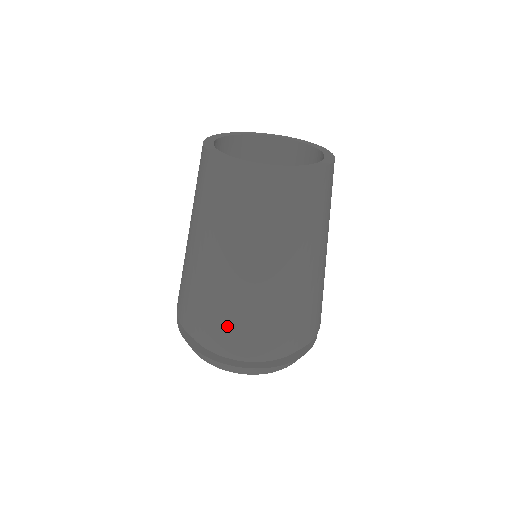
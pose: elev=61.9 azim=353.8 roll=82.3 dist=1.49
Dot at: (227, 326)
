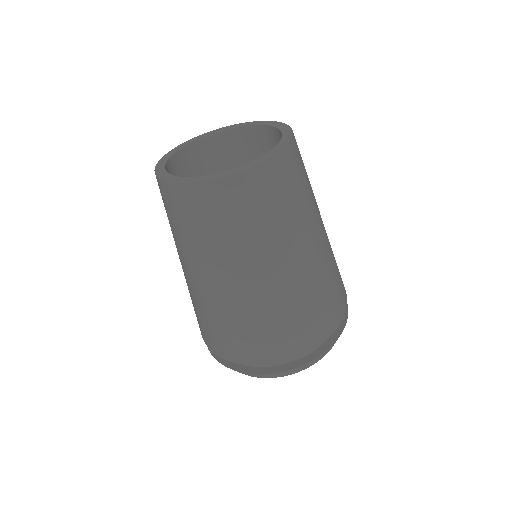
Dot at: (282, 334)
